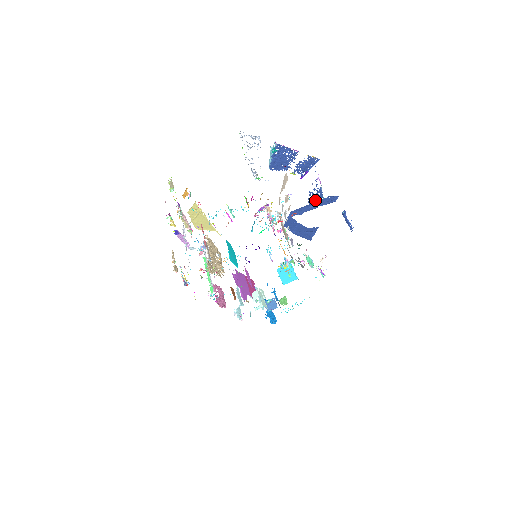
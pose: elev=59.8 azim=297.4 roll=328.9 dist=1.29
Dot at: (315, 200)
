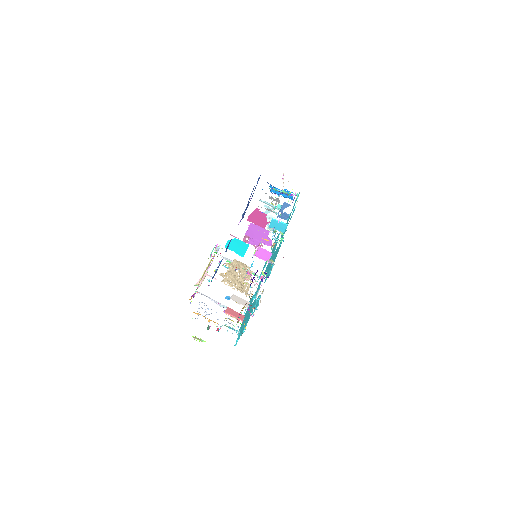
Dot at: (246, 208)
